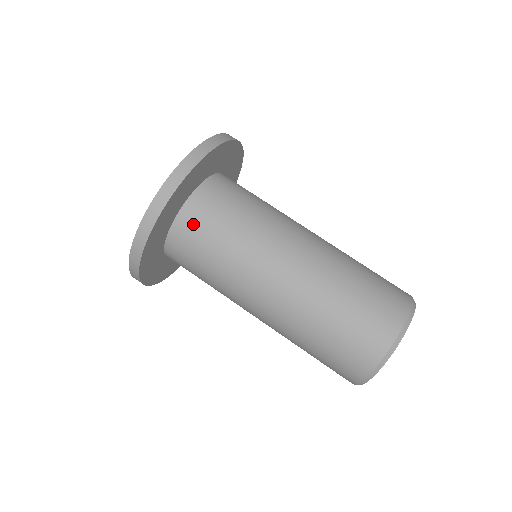
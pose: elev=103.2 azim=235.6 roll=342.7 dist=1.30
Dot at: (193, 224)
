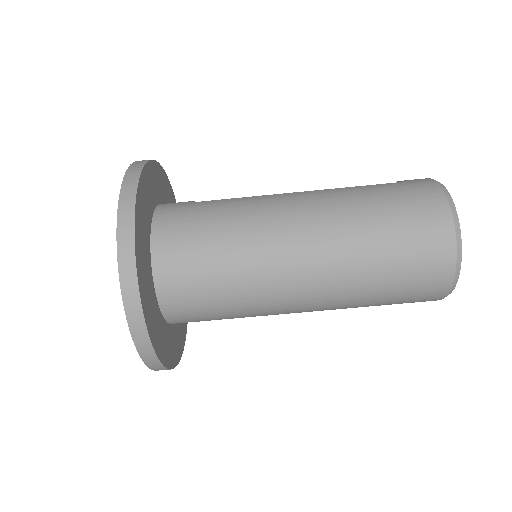
Dot at: occluded
